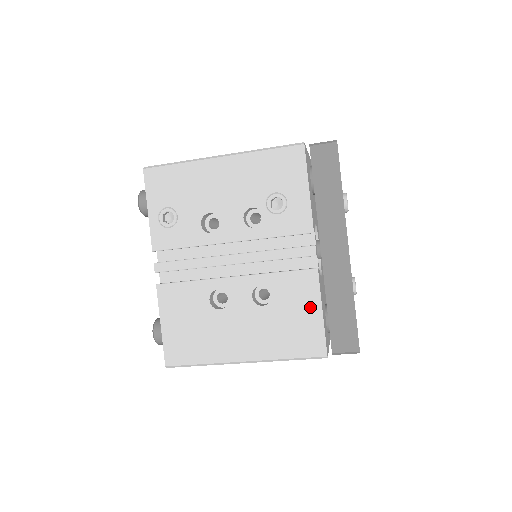
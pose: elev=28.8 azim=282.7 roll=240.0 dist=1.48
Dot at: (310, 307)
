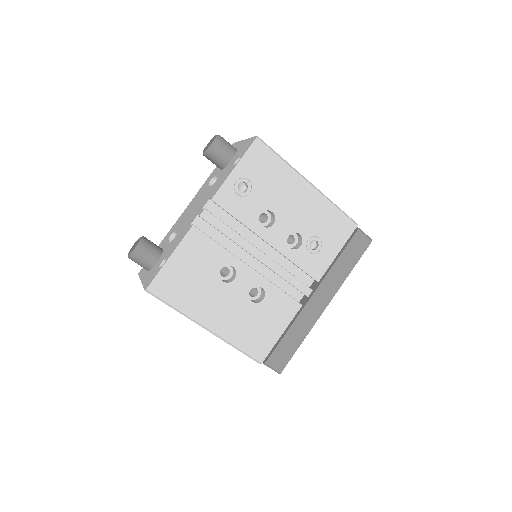
Dot at: (278, 325)
